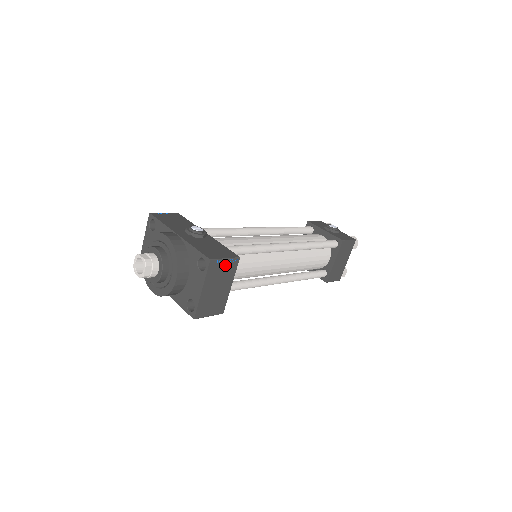
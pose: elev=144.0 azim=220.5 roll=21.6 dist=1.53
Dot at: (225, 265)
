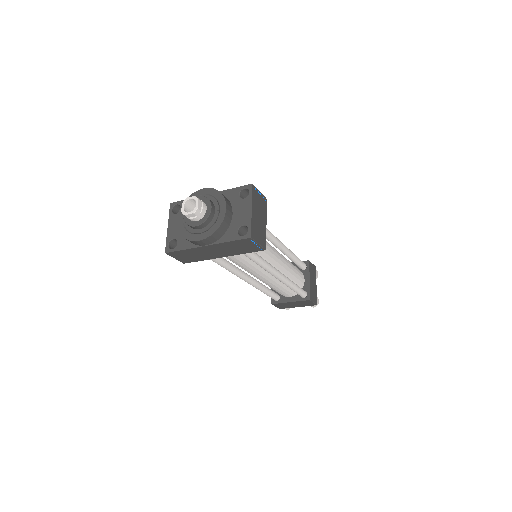
Dot at: (260, 198)
